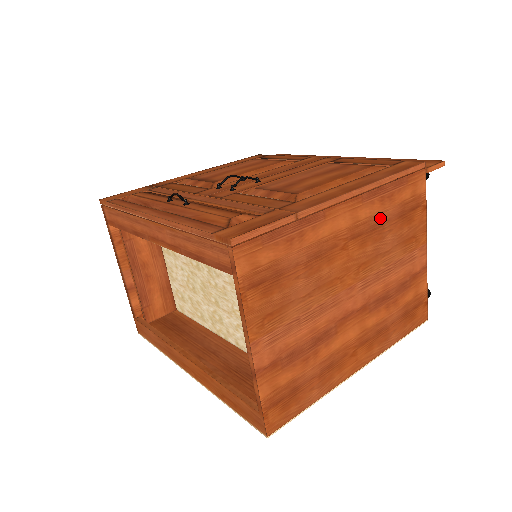
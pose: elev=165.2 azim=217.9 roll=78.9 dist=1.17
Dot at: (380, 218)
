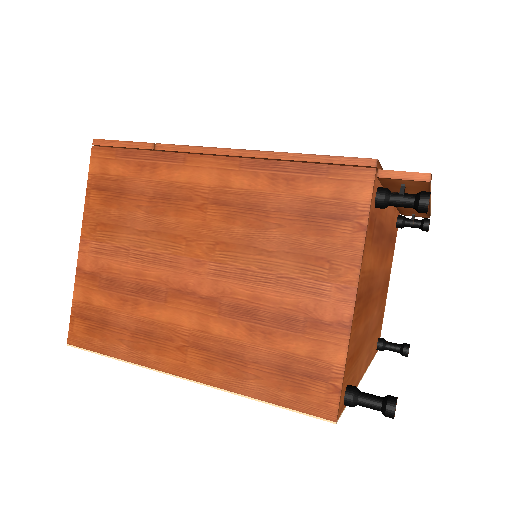
Dot at: (265, 200)
